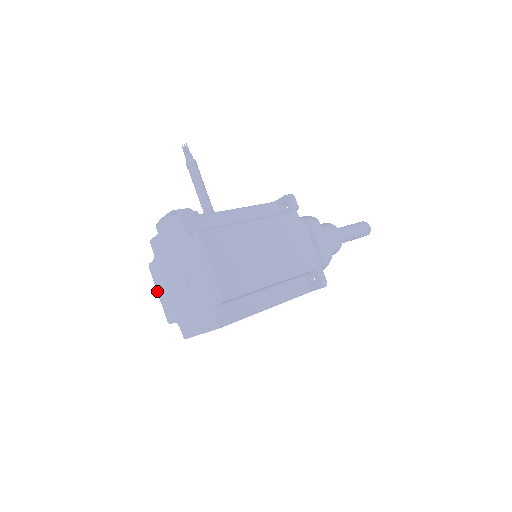
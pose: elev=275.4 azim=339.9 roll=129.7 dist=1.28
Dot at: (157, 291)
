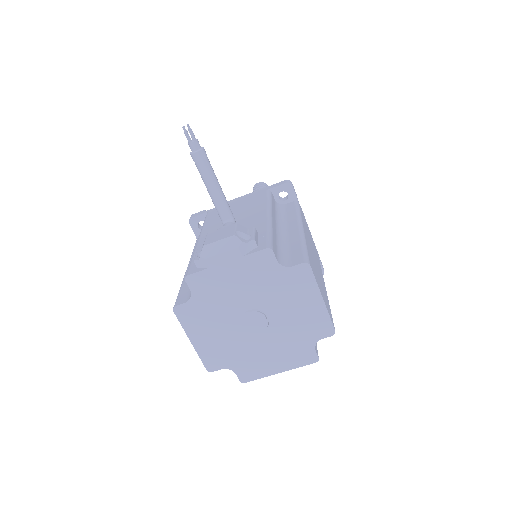
Dot at: (189, 338)
